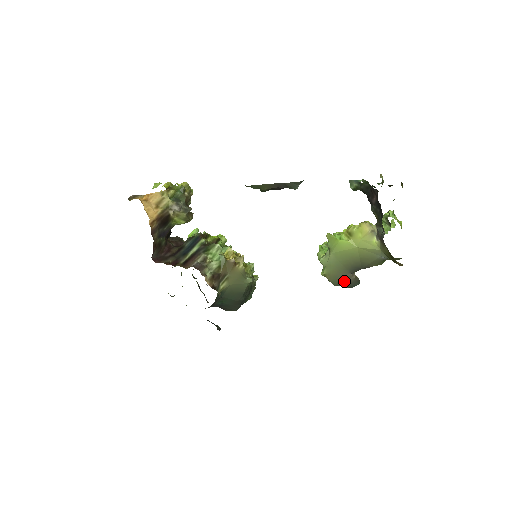
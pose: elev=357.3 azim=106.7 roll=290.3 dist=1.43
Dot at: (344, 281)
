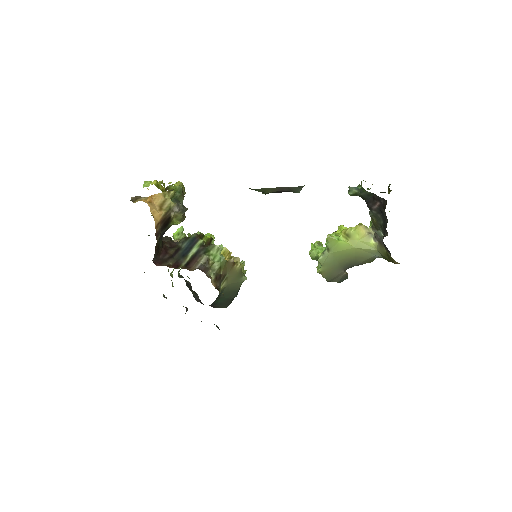
Dot at: (336, 277)
